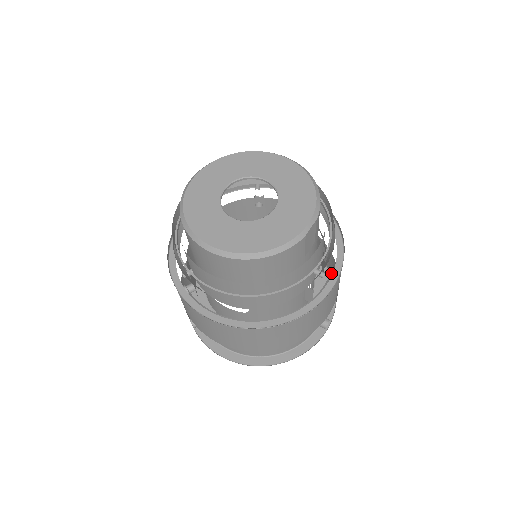
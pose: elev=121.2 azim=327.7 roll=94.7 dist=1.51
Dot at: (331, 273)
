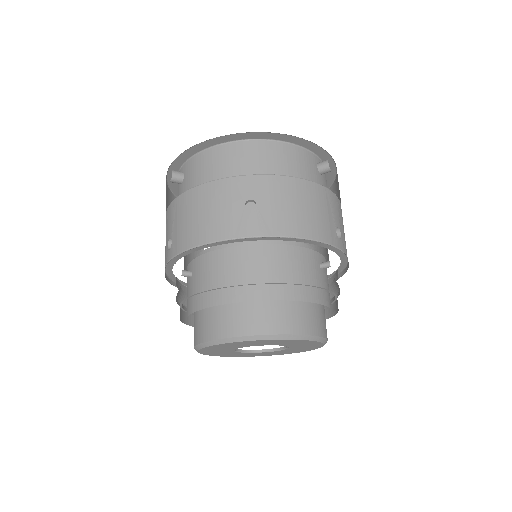
Dot at: occluded
